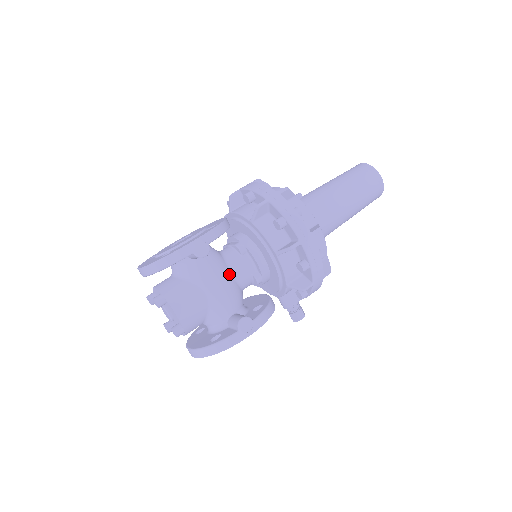
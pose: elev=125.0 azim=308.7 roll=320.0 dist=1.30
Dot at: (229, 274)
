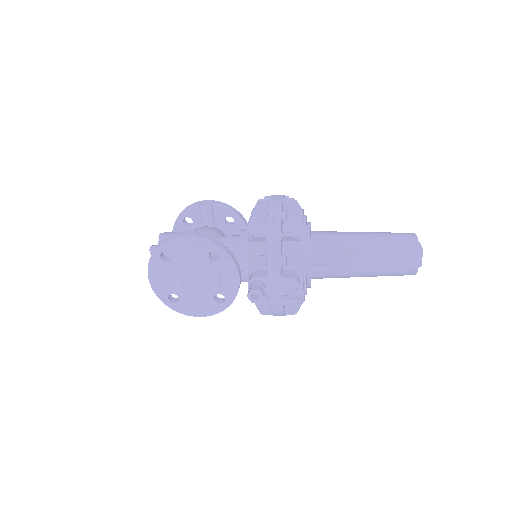
Dot at: (217, 235)
